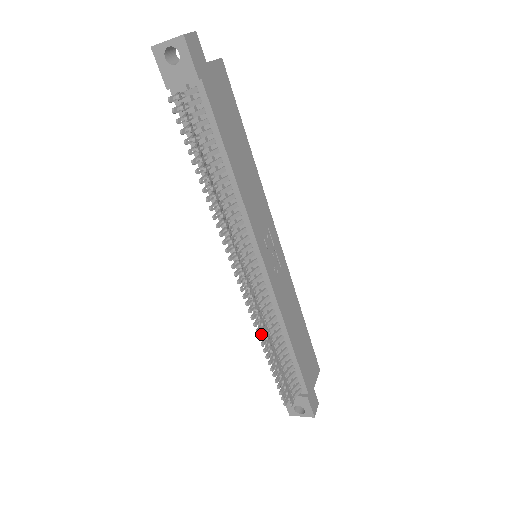
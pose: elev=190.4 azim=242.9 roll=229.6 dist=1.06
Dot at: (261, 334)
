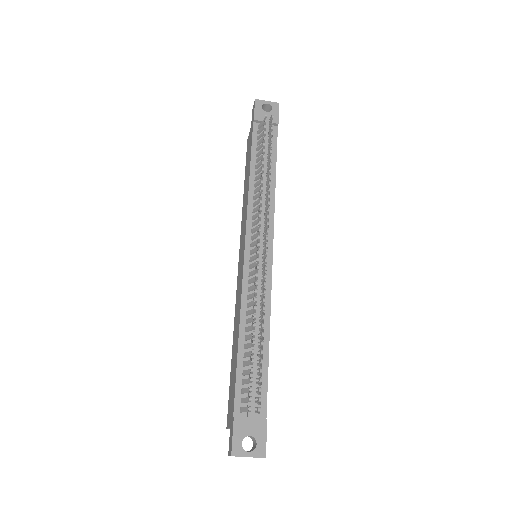
Dot at: (256, 306)
